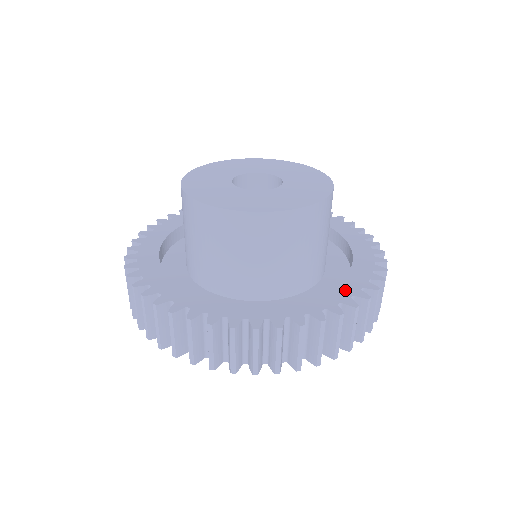
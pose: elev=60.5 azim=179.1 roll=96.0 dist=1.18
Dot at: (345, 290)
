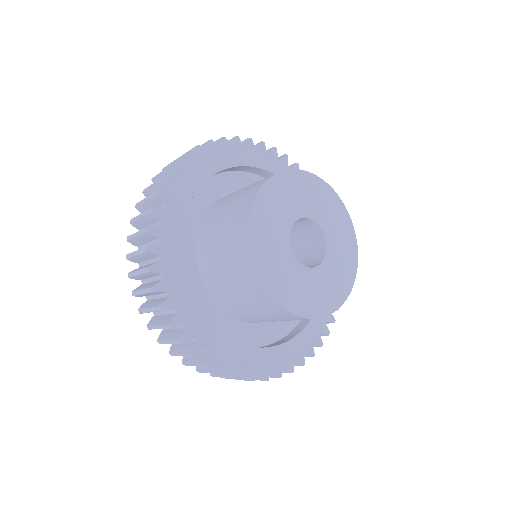
Dot at: occluded
